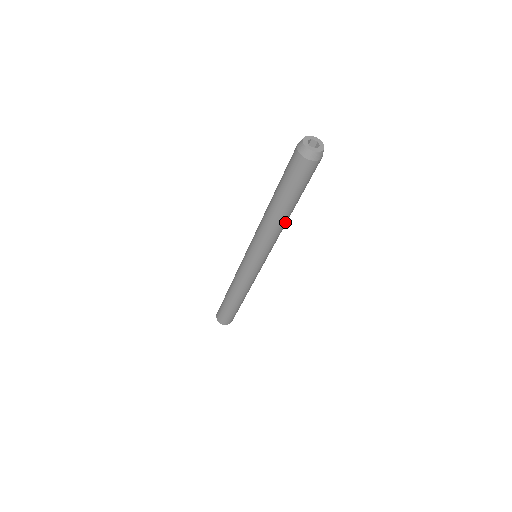
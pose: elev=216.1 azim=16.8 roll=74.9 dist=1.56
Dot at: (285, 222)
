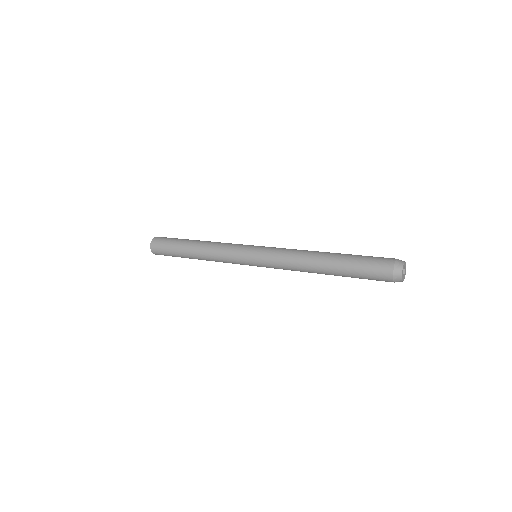
Dot at: occluded
